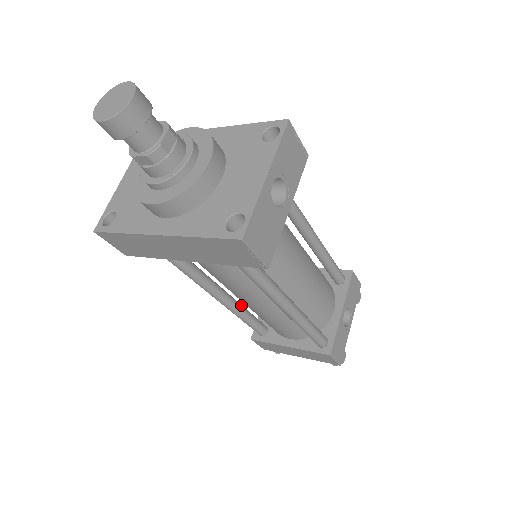
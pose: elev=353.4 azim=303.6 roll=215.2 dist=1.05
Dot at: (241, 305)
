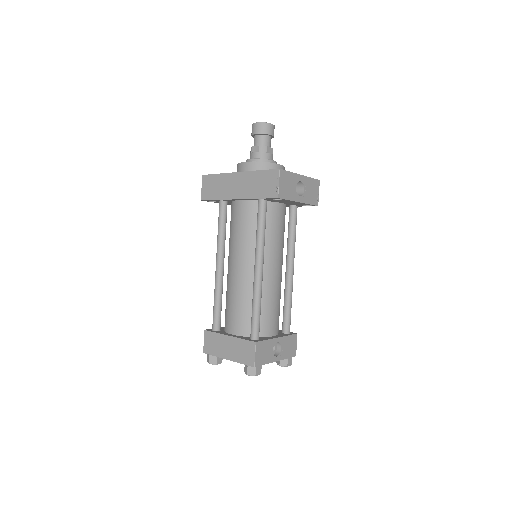
Dot at: occluded
